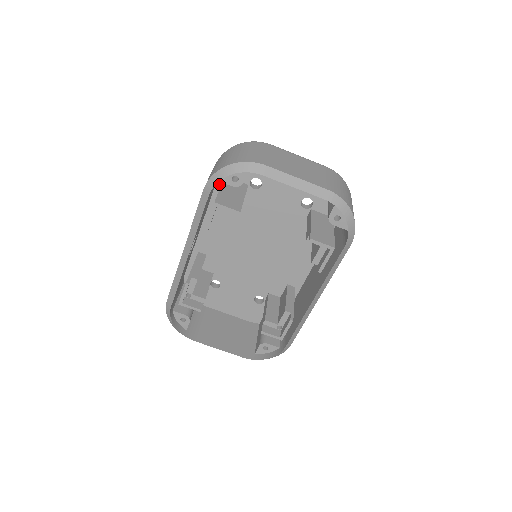
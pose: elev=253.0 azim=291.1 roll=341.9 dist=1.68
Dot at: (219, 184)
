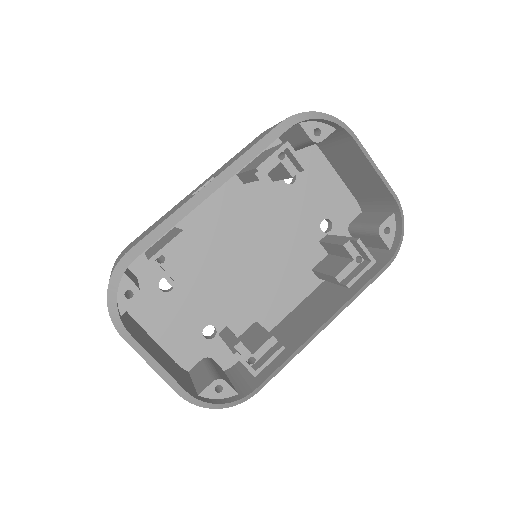
Dot at: occluded
